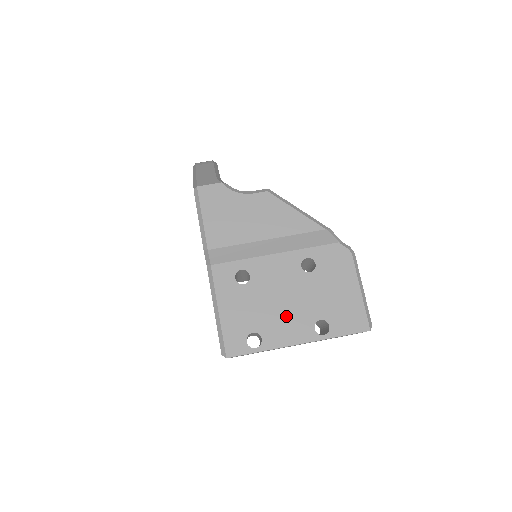
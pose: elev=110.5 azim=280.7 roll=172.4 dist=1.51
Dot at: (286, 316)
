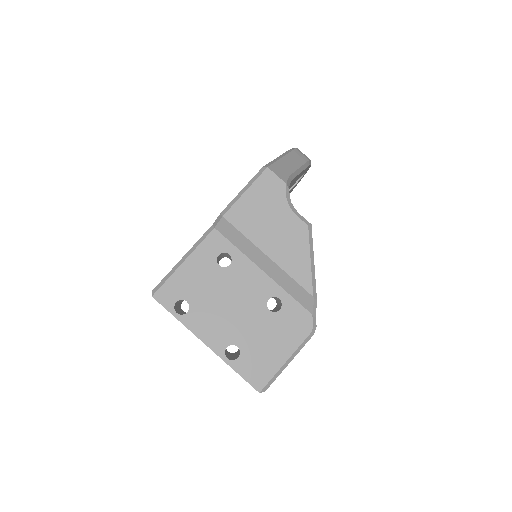
Dot at: (220, 318)
